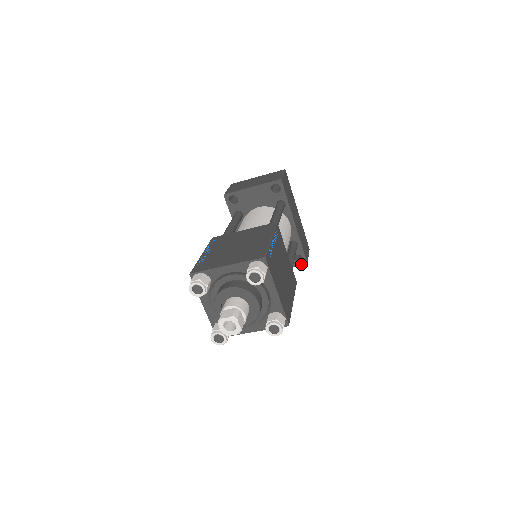
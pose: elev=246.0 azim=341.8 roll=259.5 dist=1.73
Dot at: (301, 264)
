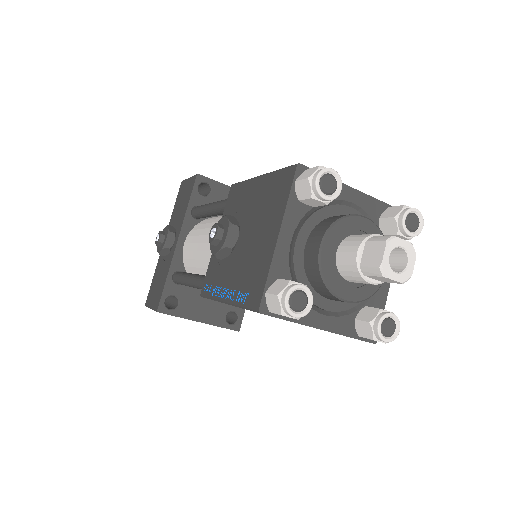
Dot at: (232, 328)
